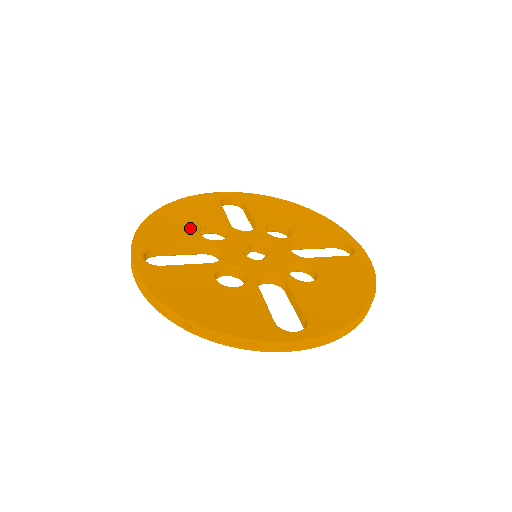
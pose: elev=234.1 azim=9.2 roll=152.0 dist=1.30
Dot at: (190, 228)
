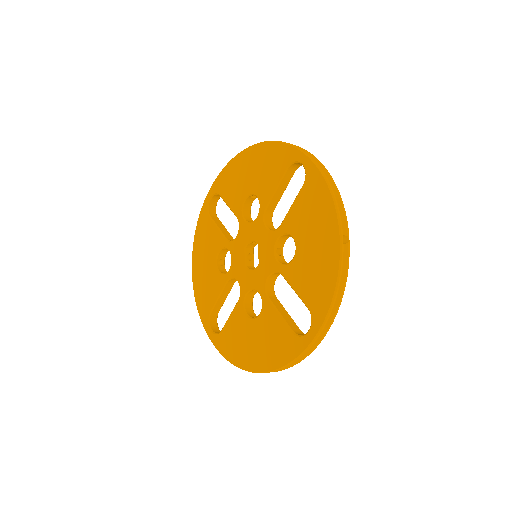
Dot at: (212, 272)
